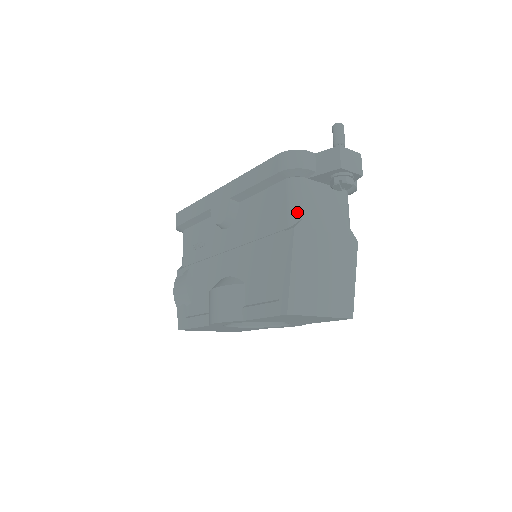
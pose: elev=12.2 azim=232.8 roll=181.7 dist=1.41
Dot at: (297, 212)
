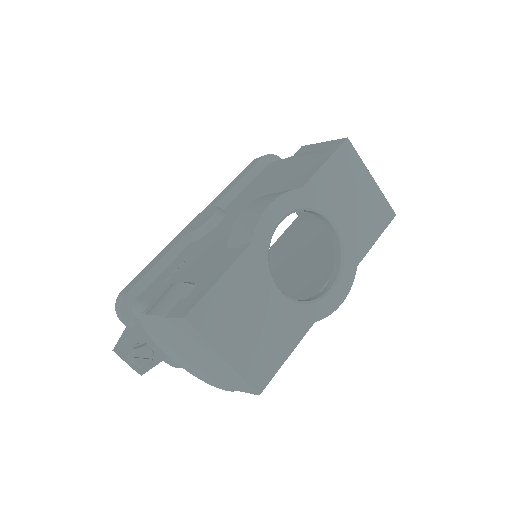
Dot at: occluded
